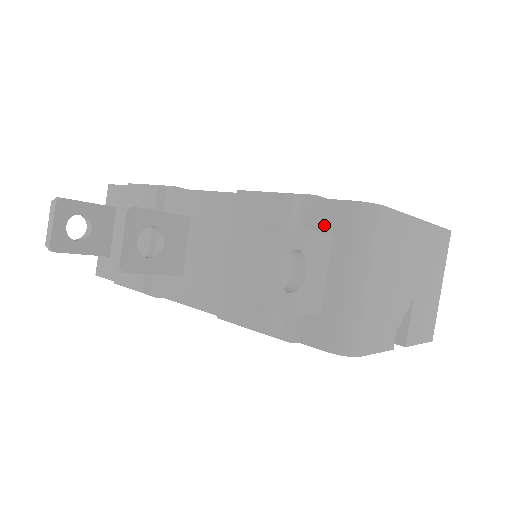
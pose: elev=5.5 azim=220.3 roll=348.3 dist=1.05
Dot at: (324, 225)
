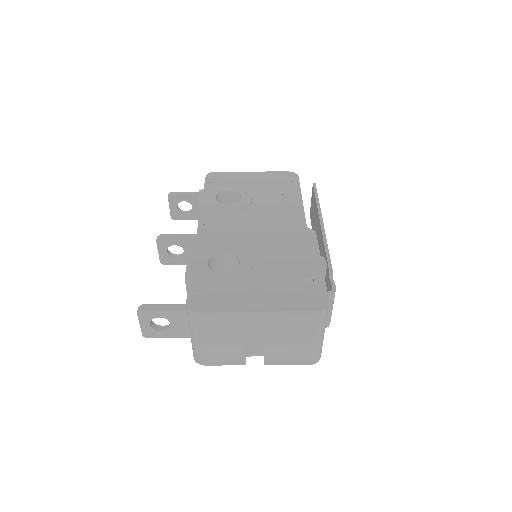
Dot at: occluded
